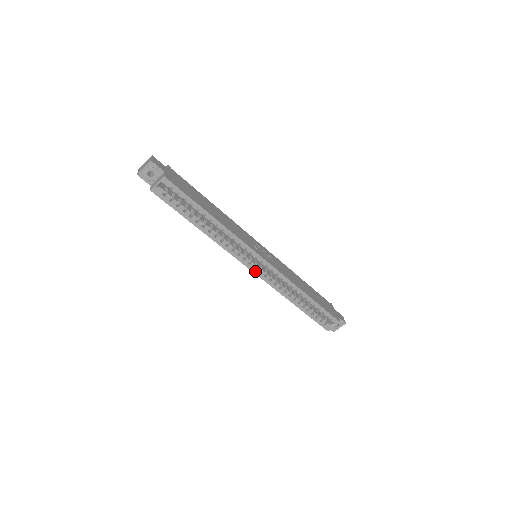
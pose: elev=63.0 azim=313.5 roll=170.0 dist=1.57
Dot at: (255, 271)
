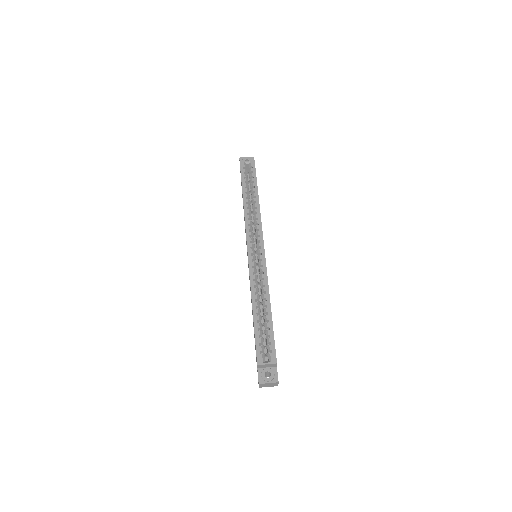
Dot at: (249, 251)
